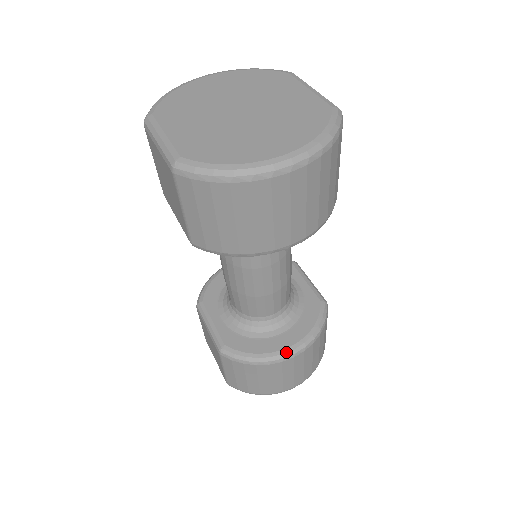
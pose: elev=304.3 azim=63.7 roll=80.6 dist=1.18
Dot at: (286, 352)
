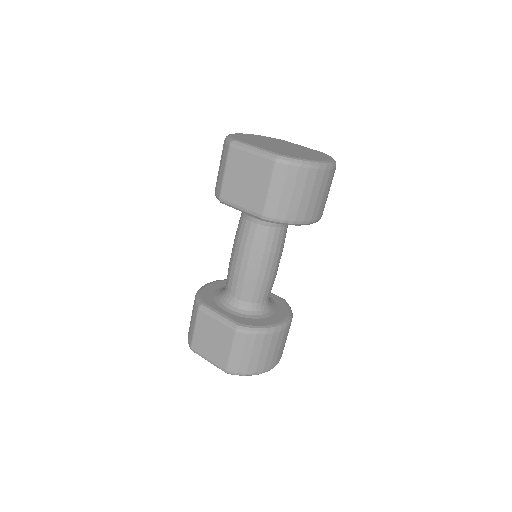
Dot at: (282, 324)
